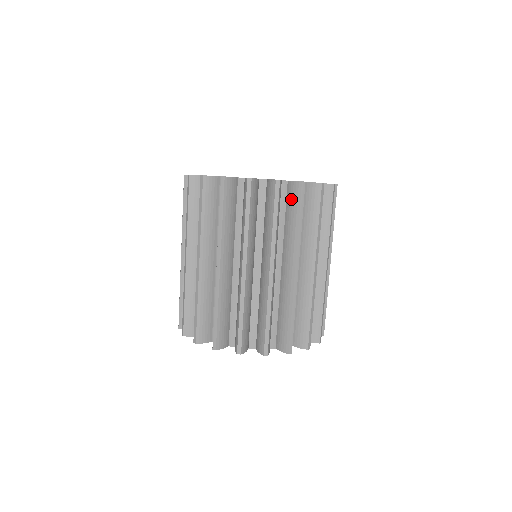
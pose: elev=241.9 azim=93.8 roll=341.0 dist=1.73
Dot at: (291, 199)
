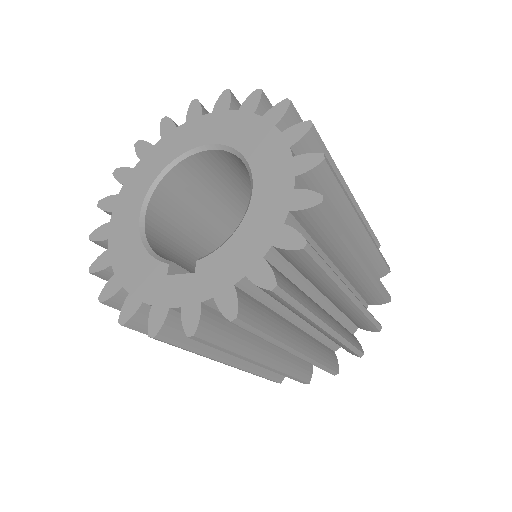
Dot at: occluded
